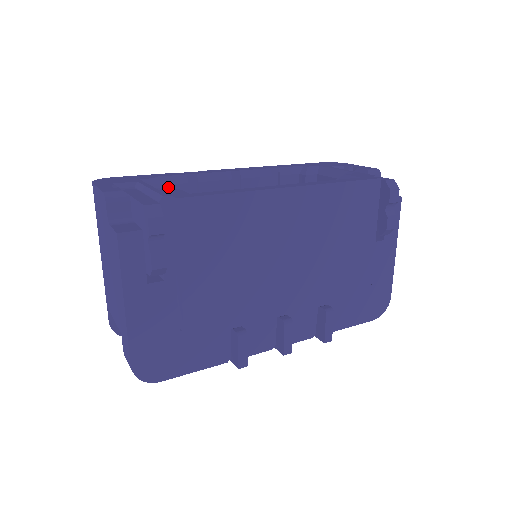
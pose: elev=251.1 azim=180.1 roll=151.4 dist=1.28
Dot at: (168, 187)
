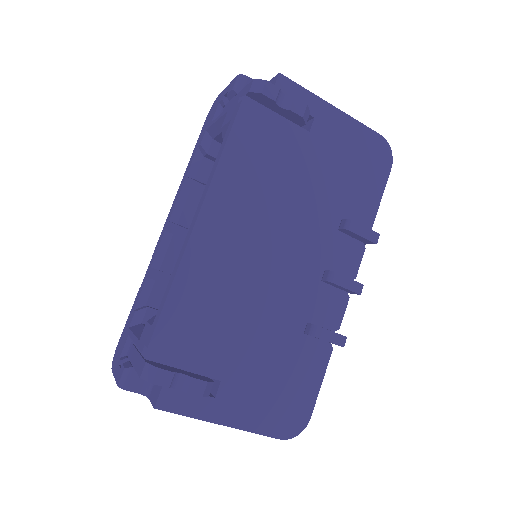
Dot at: (149, 302)
